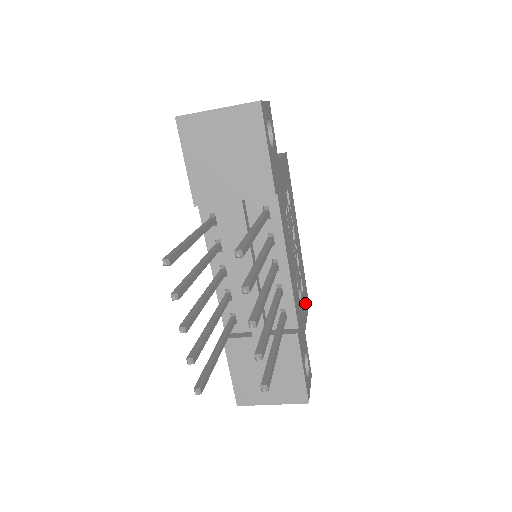
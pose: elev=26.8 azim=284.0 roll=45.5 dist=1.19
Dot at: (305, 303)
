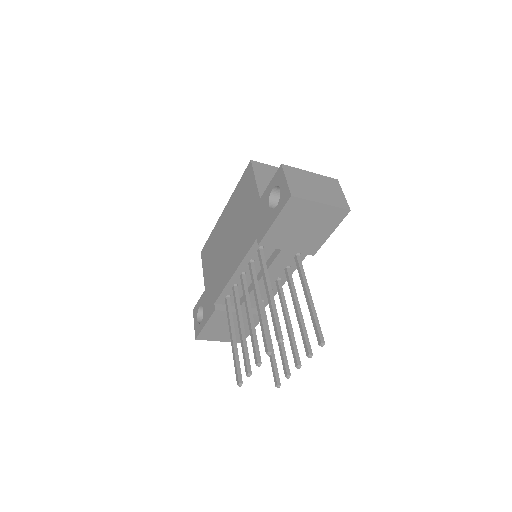
Dot at: occluded
